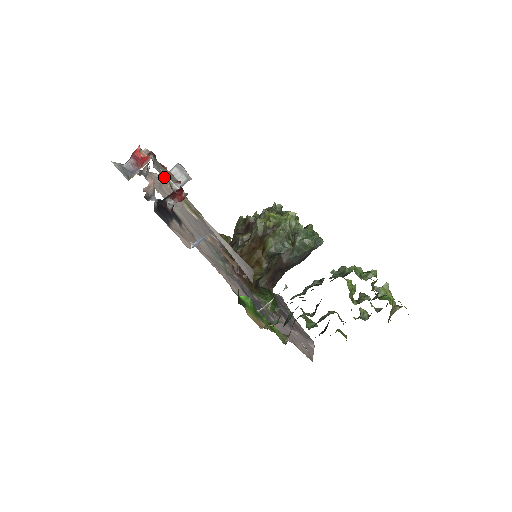
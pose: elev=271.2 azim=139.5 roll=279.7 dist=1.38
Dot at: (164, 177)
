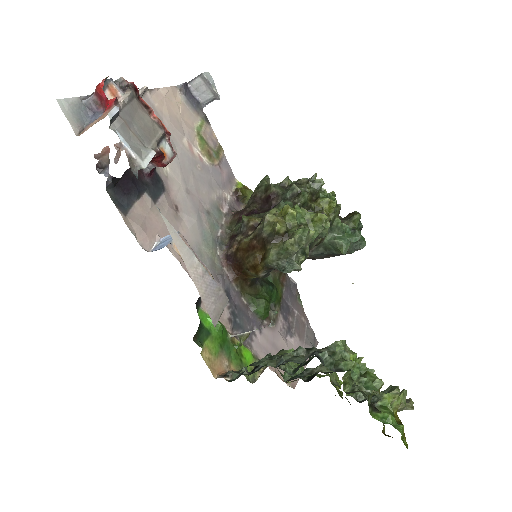
Dot at: (123, 148)
